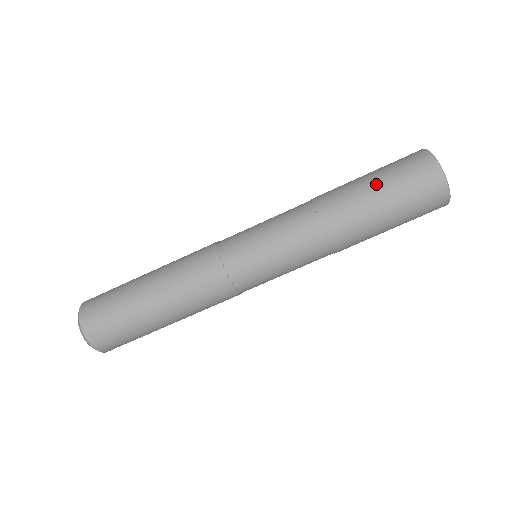
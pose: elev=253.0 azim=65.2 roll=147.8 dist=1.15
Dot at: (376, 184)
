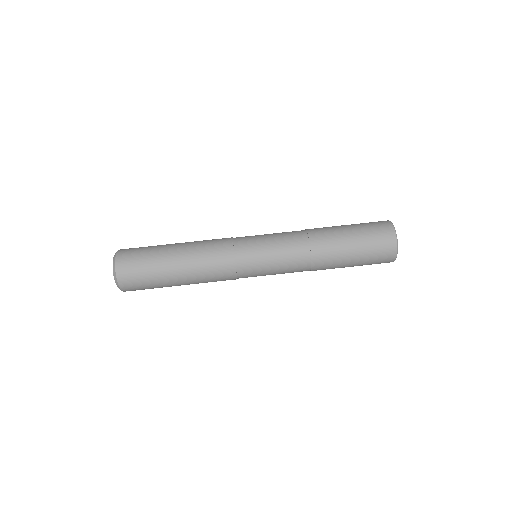
Dot at: (348, 225)
